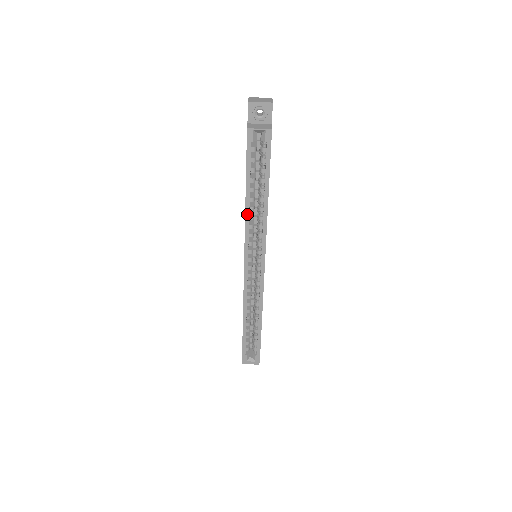
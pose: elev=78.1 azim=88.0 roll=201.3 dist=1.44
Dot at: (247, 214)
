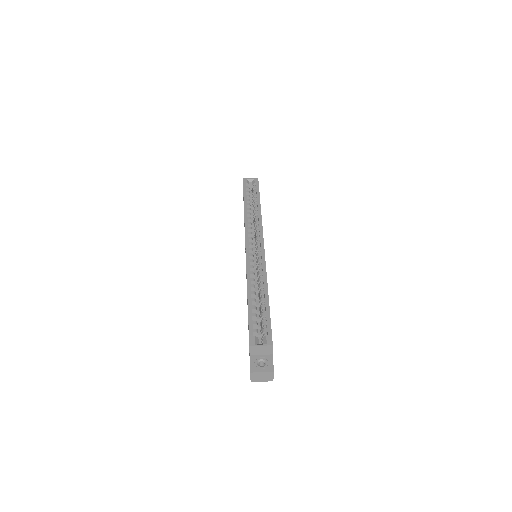
Dot at: (246, 214)
